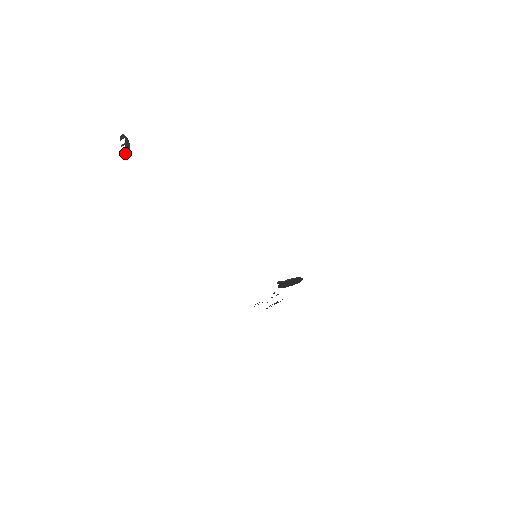
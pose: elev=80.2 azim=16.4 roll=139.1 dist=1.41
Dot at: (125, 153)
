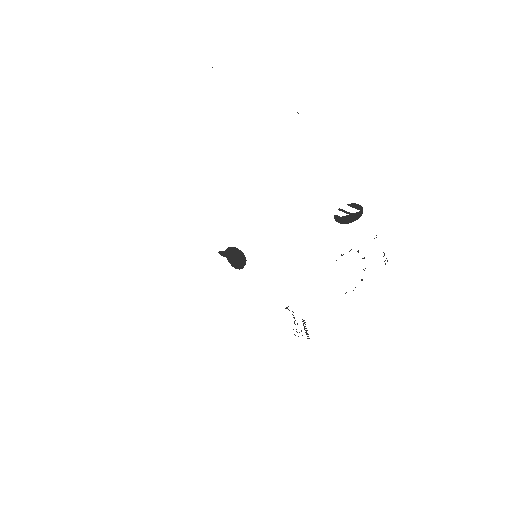
Dot at: (335, 219)
